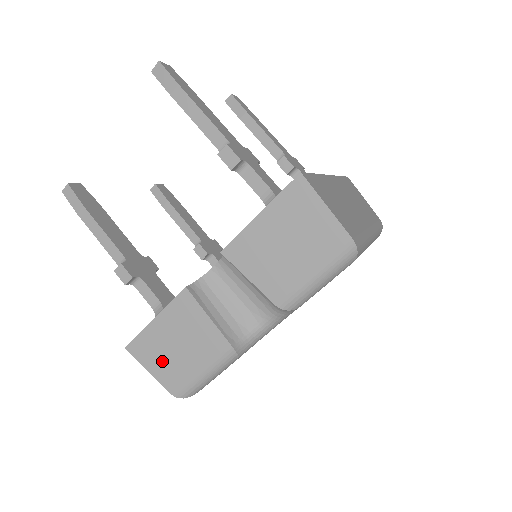
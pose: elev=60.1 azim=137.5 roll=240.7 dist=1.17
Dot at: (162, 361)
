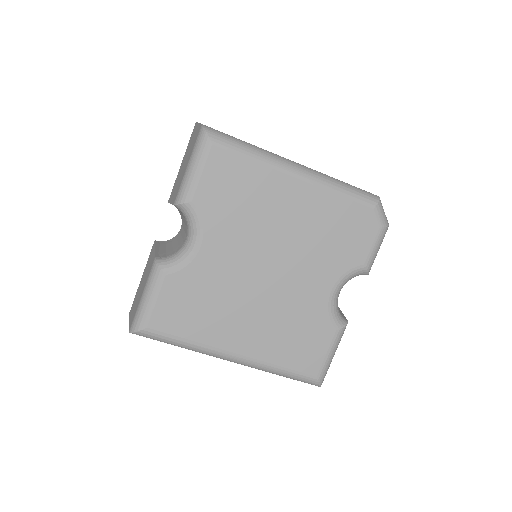
Dot at: (134, 307)
